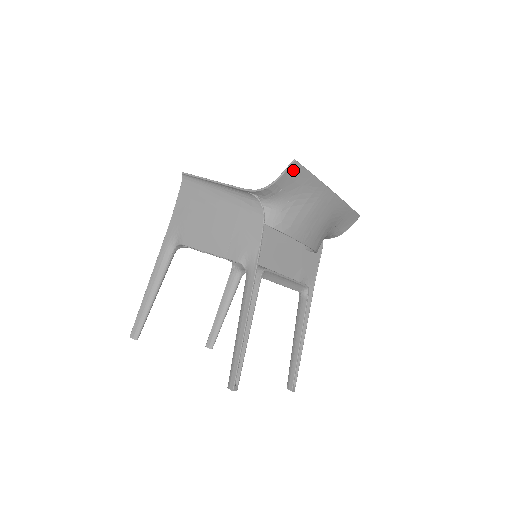
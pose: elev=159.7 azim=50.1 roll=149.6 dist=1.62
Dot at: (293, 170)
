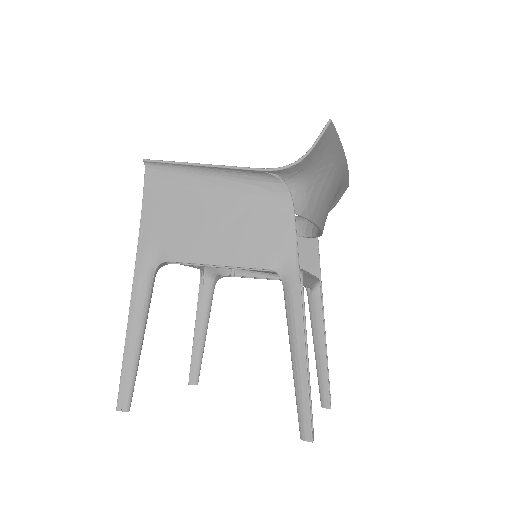
Dot at: (327, 134)
